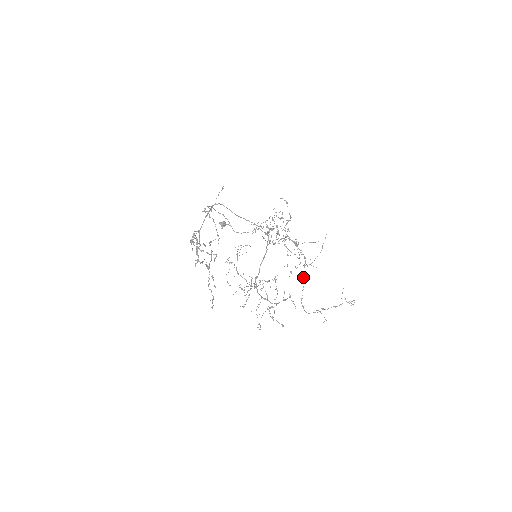
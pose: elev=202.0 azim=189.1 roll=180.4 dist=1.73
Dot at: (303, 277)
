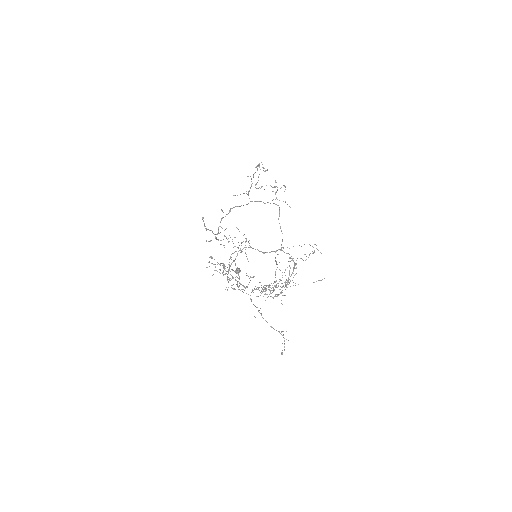
Dot at: occluded
